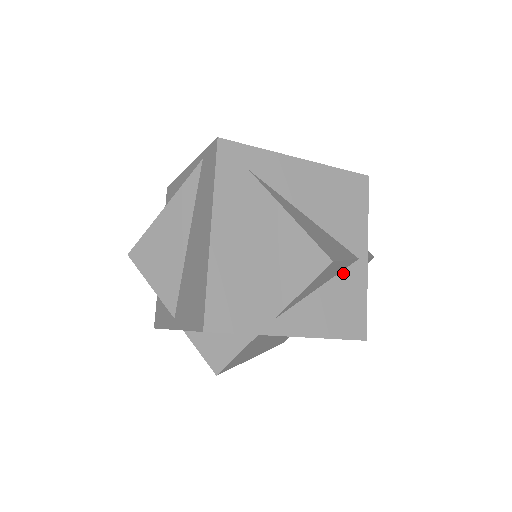
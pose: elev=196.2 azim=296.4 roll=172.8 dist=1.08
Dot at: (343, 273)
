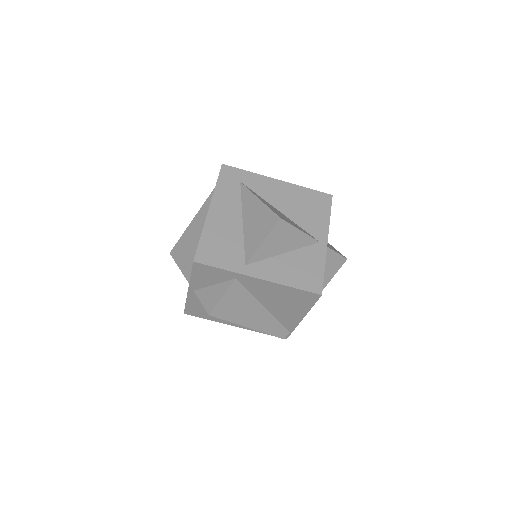
Dot at: (305, 248)
